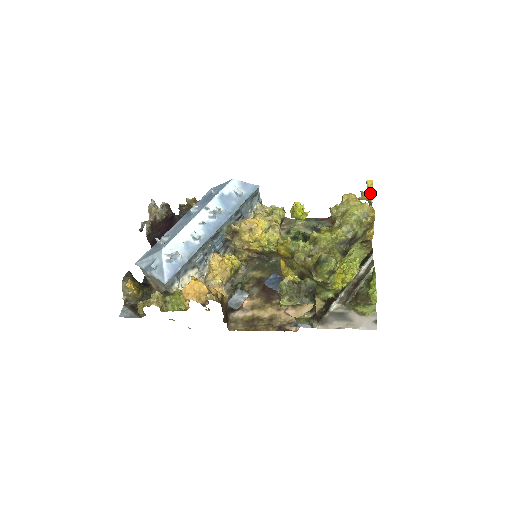
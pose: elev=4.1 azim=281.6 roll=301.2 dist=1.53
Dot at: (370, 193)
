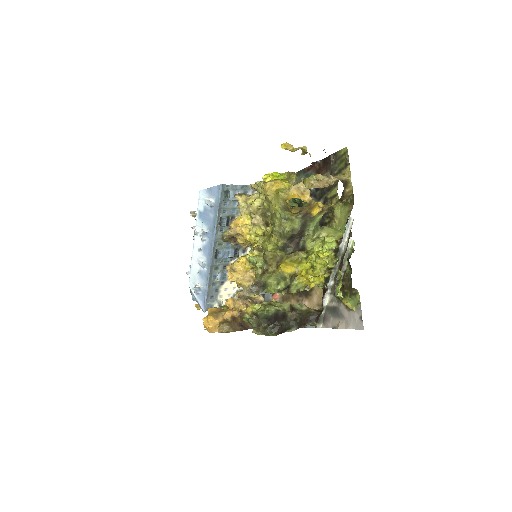
Dot at: (303, 148)
